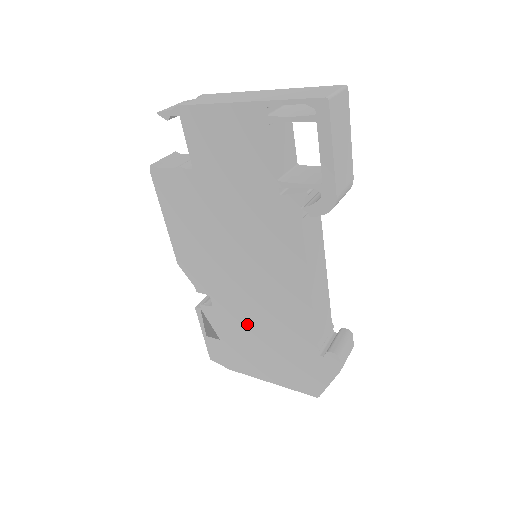
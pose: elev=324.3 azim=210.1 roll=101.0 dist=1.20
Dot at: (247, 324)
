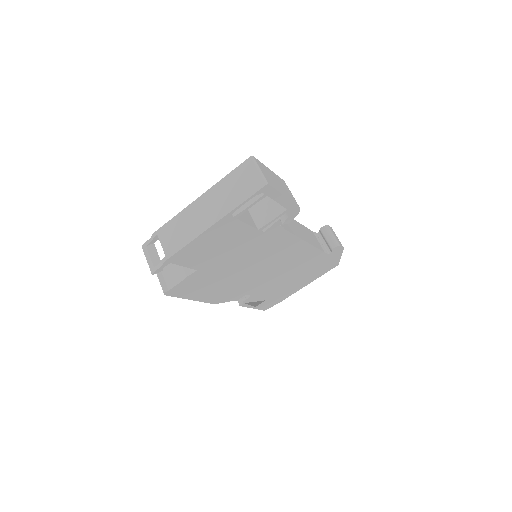
Dot at: (278, 282)
